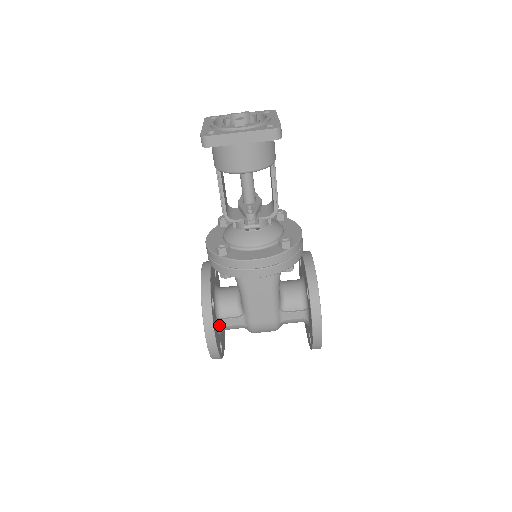
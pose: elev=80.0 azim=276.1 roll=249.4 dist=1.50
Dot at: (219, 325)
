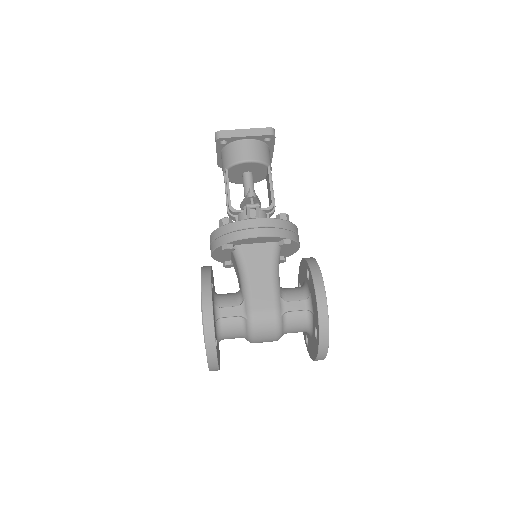
Dot at: (216, 314)
